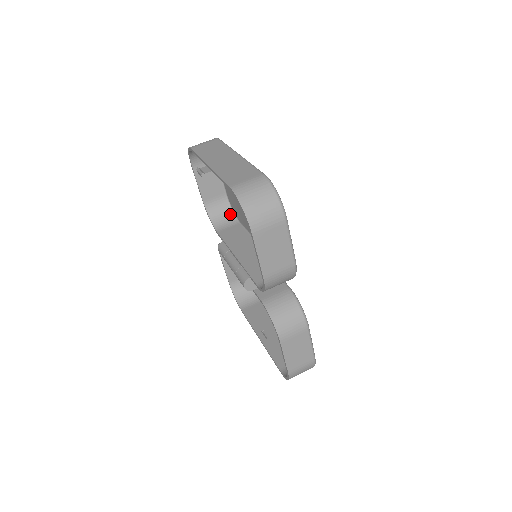
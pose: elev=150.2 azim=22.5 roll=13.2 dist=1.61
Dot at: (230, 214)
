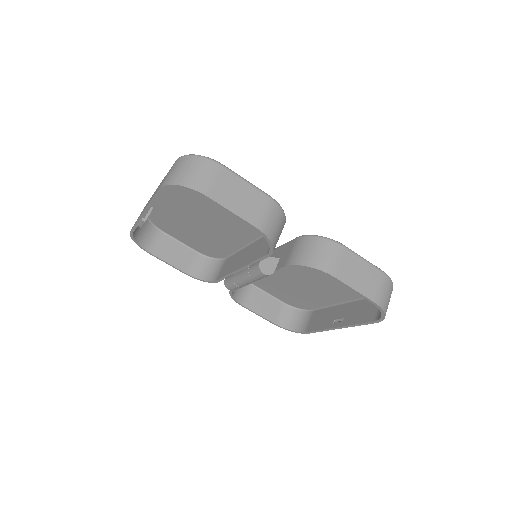
Dot at: (214, 262)
